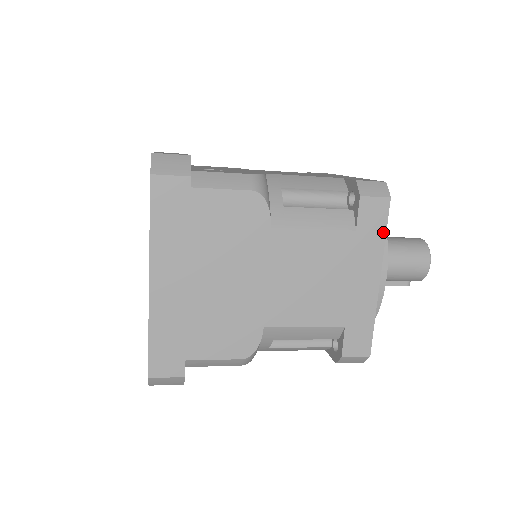
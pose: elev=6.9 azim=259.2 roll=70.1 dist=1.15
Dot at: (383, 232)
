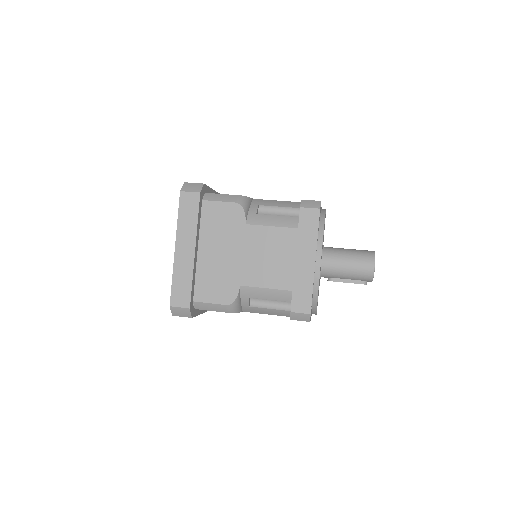
Dot at: (316, 230)
